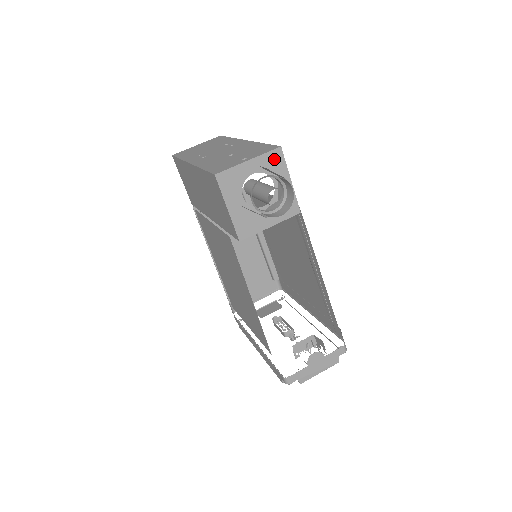
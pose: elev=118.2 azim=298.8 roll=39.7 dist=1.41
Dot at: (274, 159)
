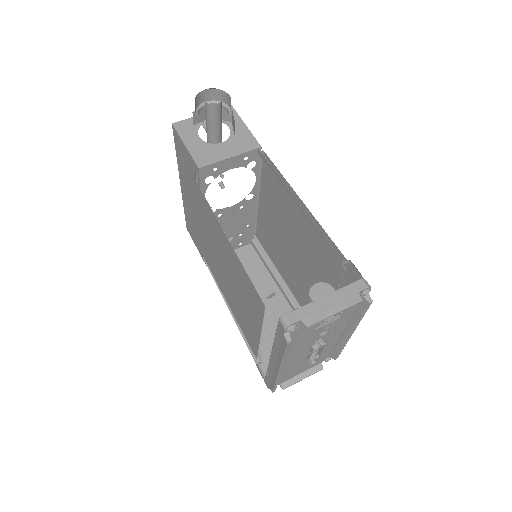
Dot at: occluded
